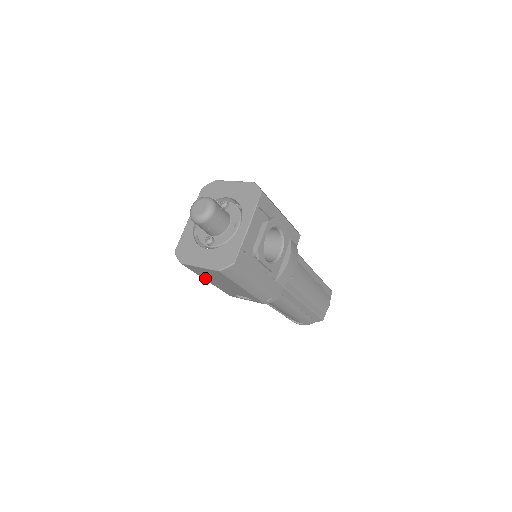
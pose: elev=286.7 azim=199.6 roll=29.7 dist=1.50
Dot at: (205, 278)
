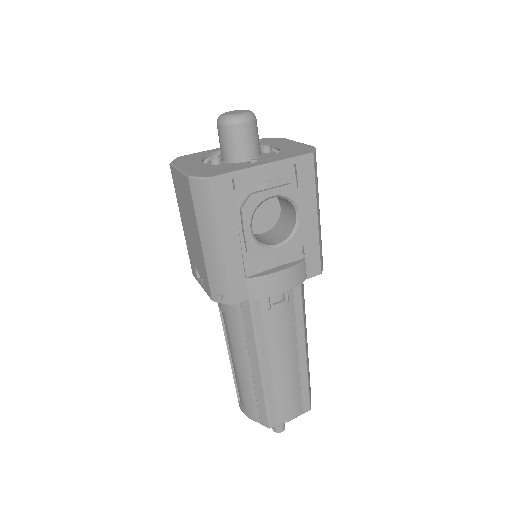
Dot at: (181, 212)
